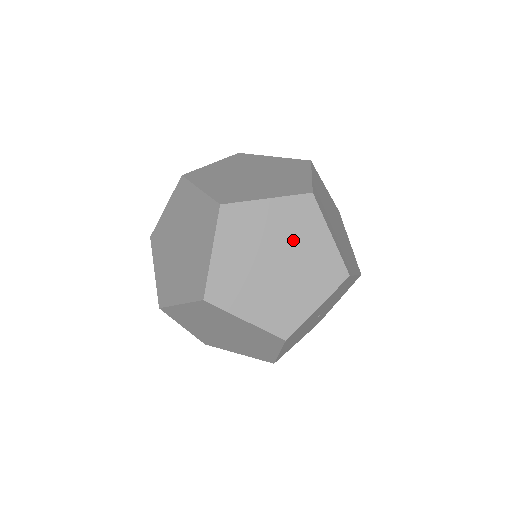
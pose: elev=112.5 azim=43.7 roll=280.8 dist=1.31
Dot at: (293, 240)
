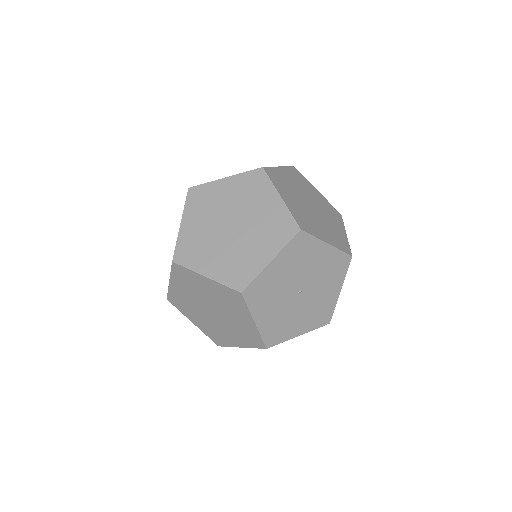
Dot at: (247, 206)
